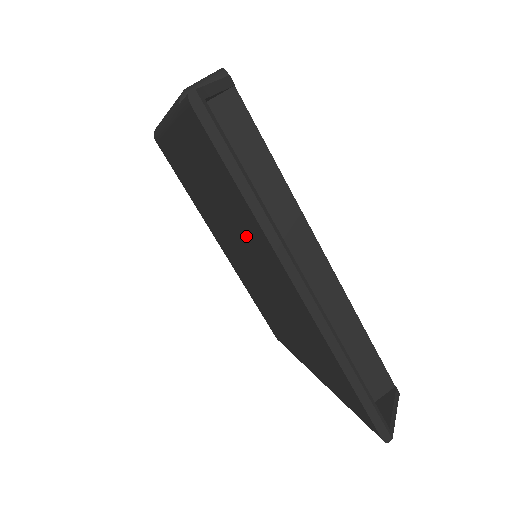
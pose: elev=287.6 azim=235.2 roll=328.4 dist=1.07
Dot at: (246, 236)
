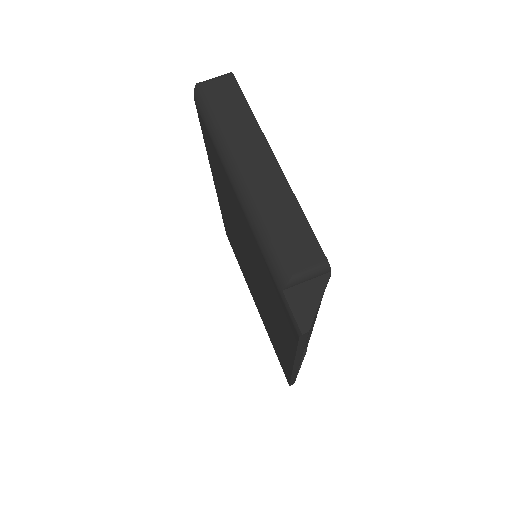
Dot at: (270, 305)
